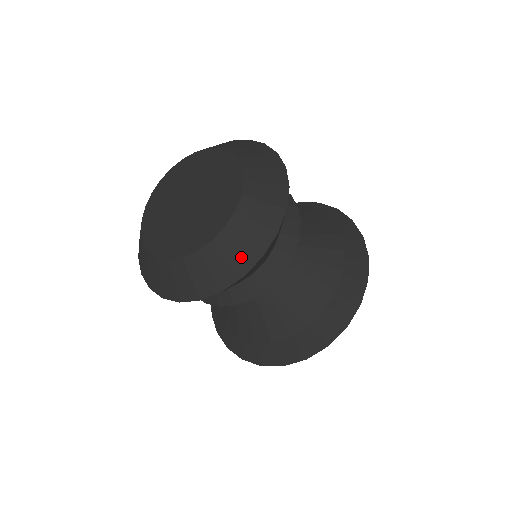
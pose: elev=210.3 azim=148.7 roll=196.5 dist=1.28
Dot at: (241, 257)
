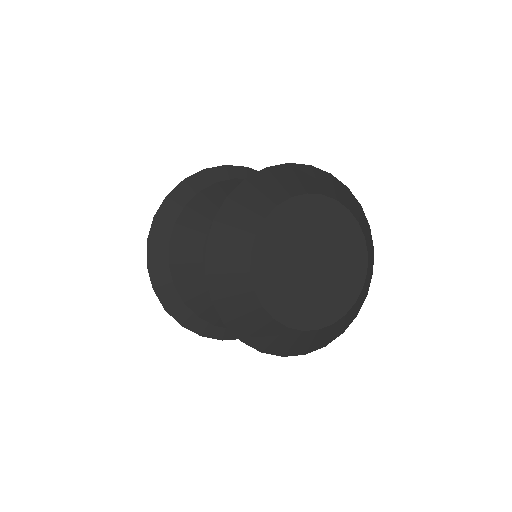
Dot at: (369, 283)
